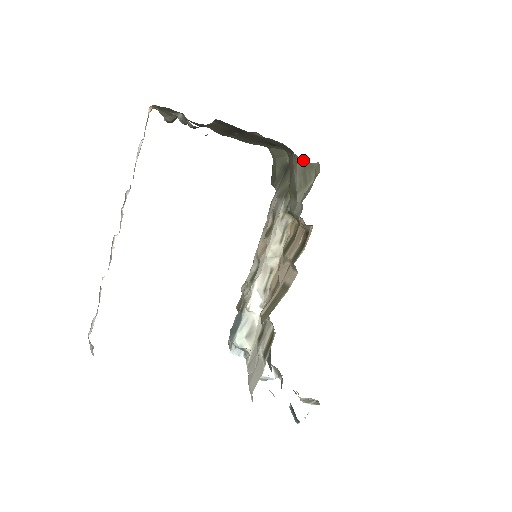
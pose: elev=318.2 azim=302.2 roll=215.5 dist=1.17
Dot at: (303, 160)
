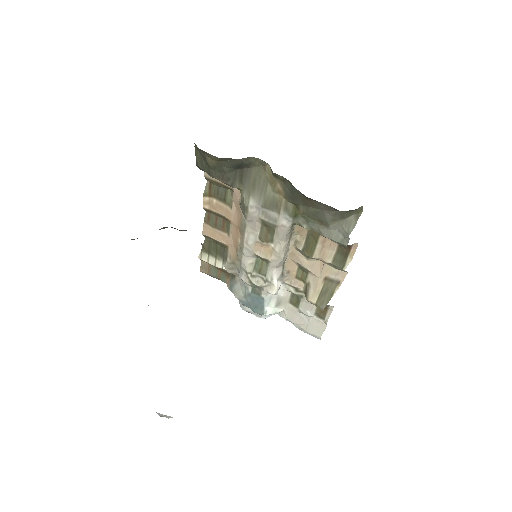
Dot at: (347, 211)
